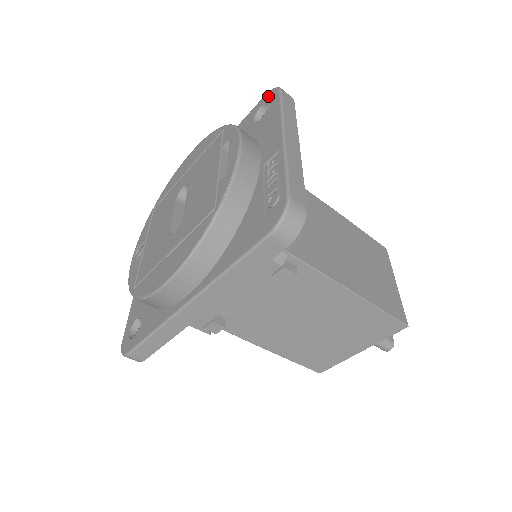
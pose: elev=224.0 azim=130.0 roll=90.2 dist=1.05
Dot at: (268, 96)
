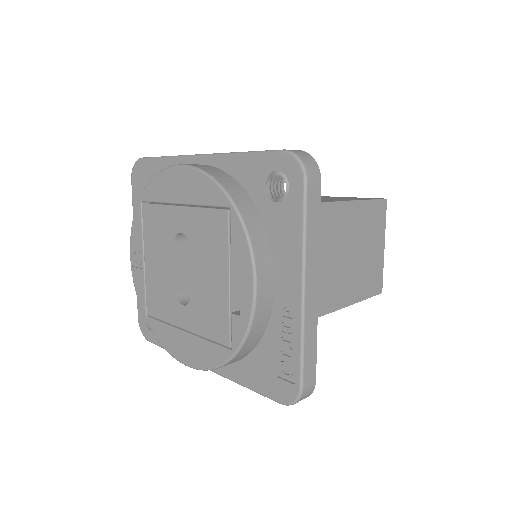
Dot at: (288, 166)
